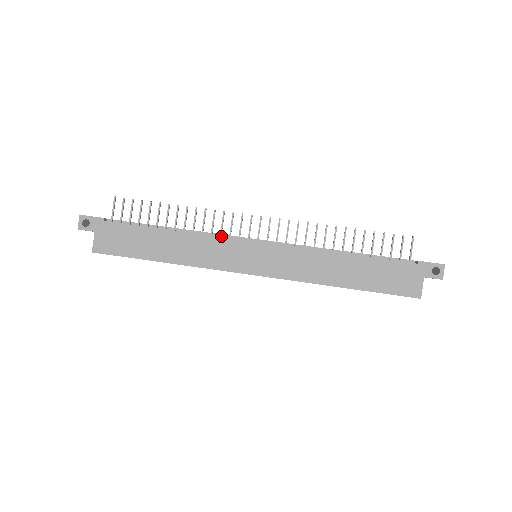
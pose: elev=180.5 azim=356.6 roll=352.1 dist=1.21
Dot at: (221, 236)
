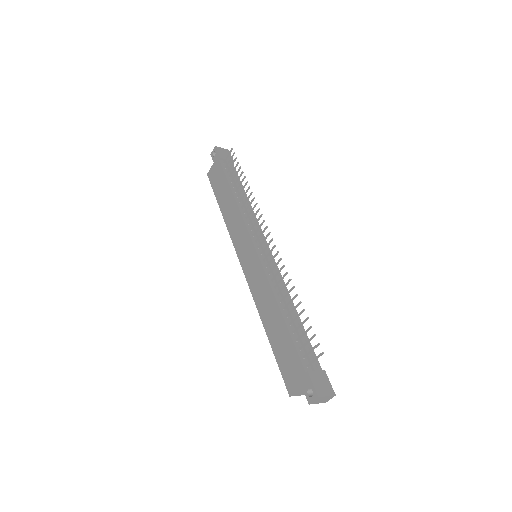
Dot at: (252, 224)
